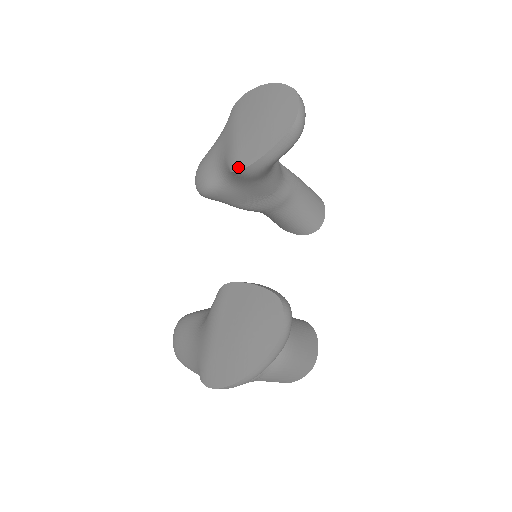
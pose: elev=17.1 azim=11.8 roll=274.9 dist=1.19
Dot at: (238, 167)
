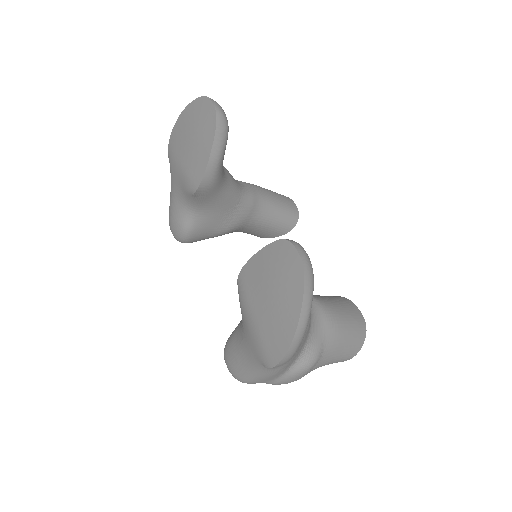
Dot at: (196, 185)
